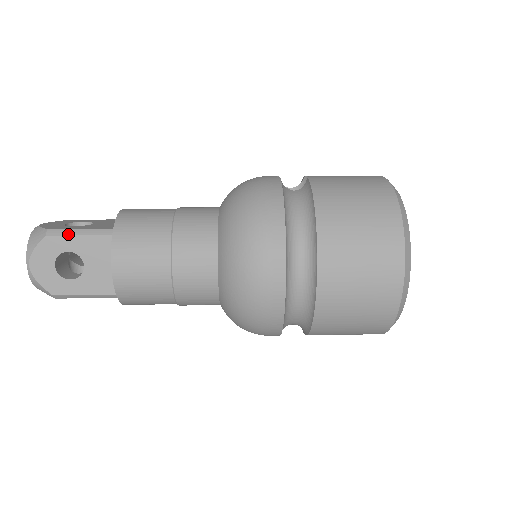
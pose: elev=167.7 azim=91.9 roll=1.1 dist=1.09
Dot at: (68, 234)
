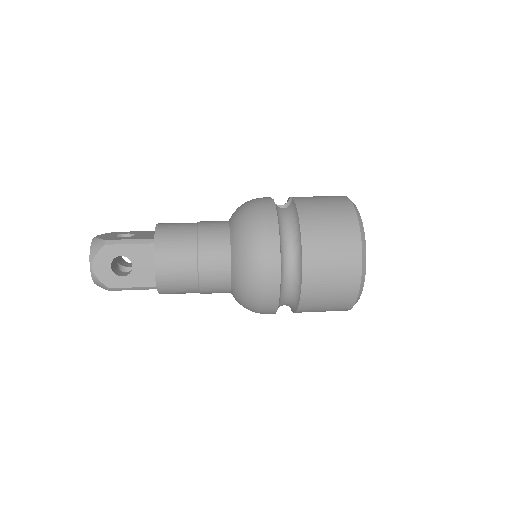
Dot at: (121, 243)
